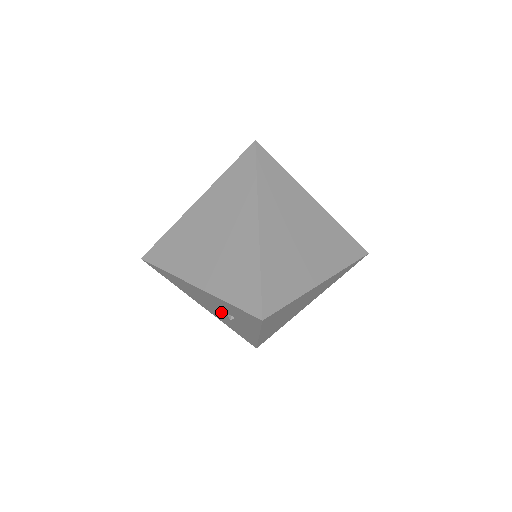
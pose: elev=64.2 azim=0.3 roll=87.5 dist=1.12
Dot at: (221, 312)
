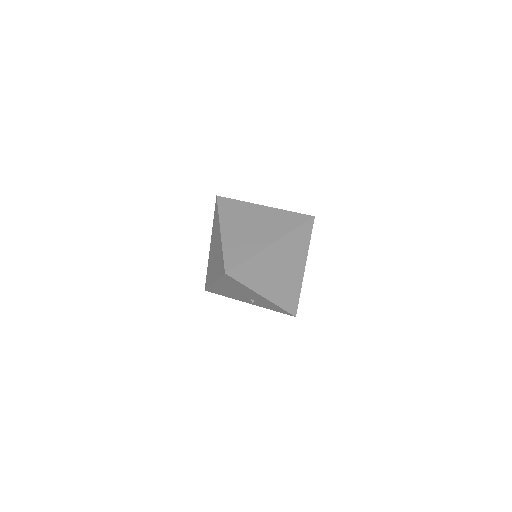
Dot at: (242, 295)
